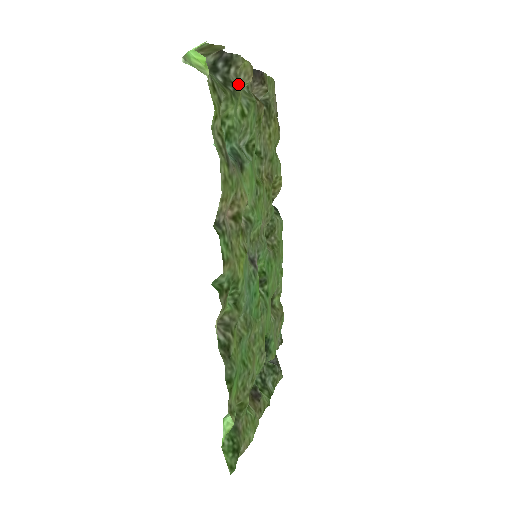
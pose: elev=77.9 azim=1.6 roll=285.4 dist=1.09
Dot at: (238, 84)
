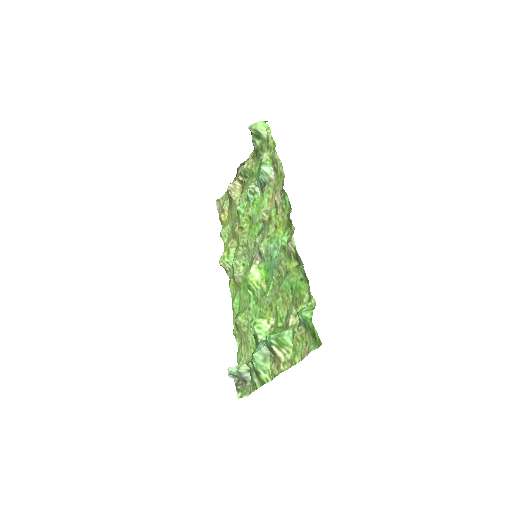
Dot at: (253, 159)
